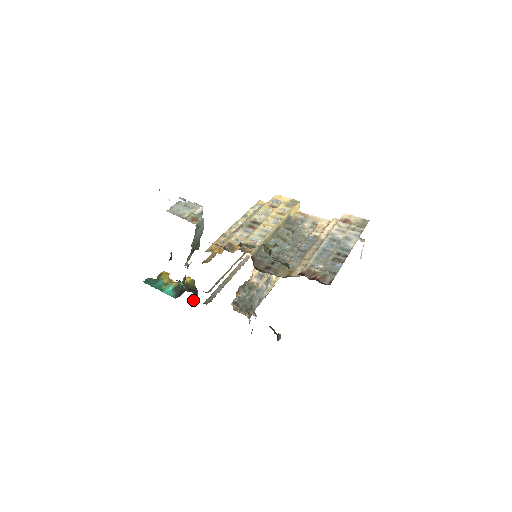
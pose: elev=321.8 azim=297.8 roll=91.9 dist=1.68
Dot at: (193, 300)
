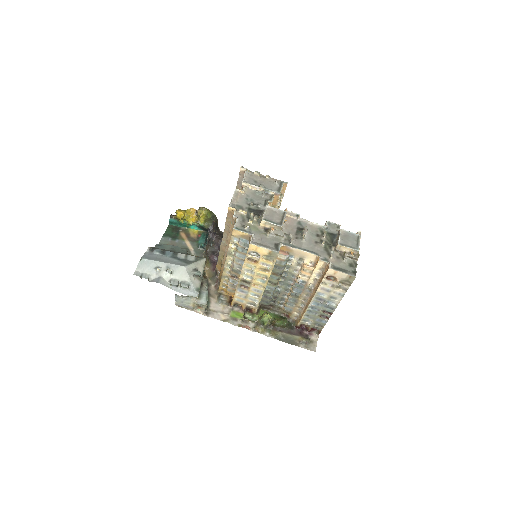
Dot at: (217, 227)
